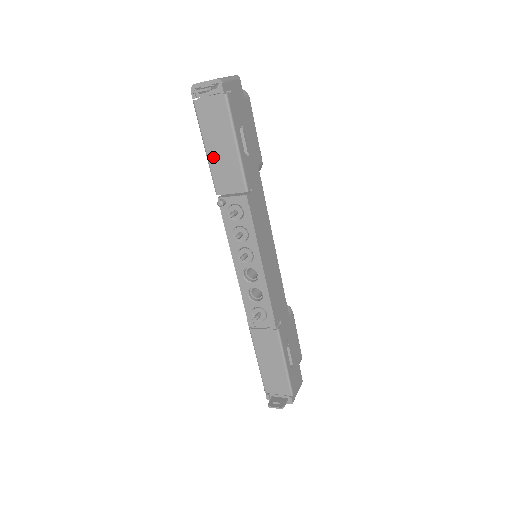
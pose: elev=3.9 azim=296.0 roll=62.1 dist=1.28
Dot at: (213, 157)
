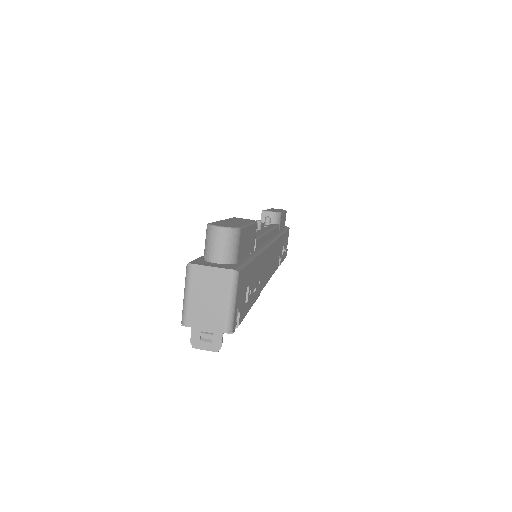
Dot at: occluded
